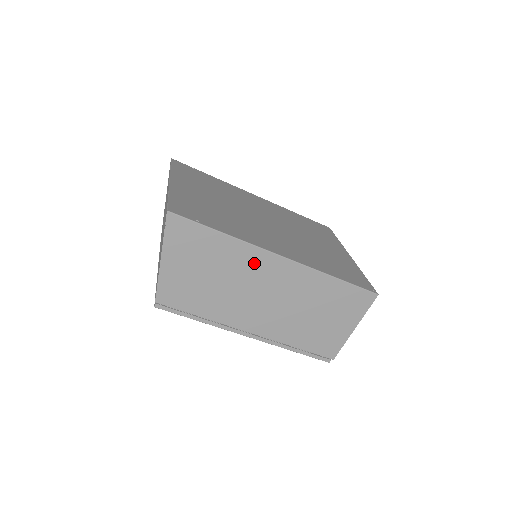
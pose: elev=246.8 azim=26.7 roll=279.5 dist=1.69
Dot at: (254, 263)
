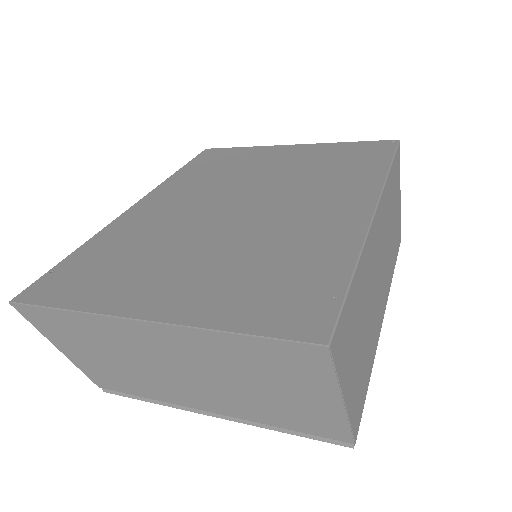
Dot at: (372, 252)
